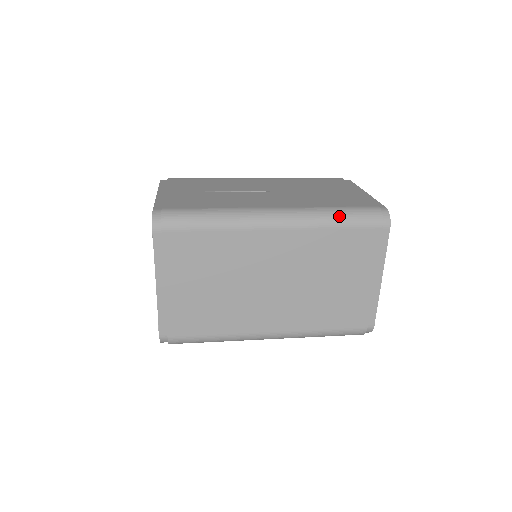
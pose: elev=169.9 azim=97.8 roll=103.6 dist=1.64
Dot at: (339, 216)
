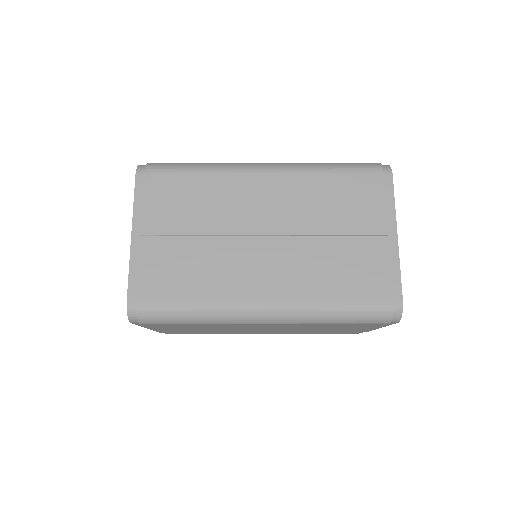
Dot at: (339, 318)
